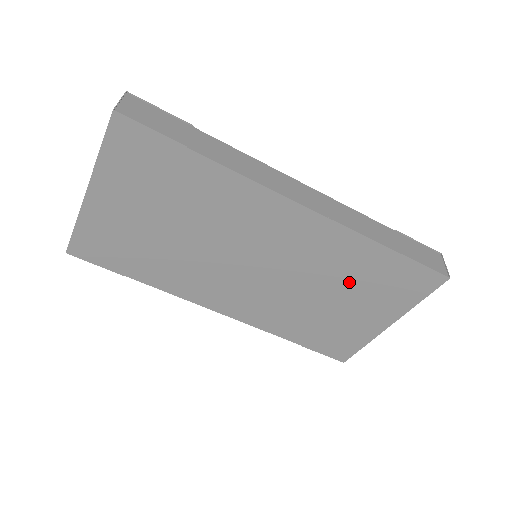
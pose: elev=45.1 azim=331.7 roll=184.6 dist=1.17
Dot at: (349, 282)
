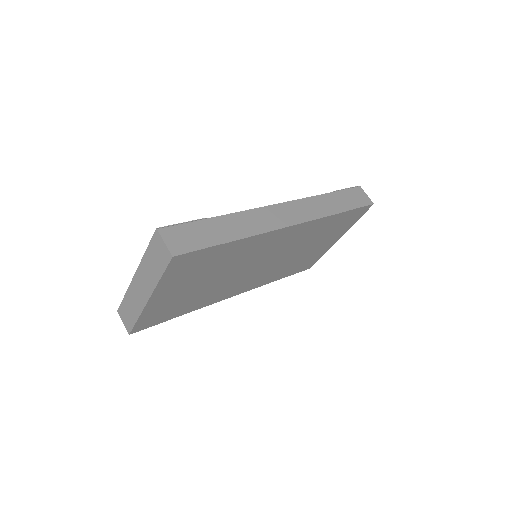
Dot at: (317, 237)
